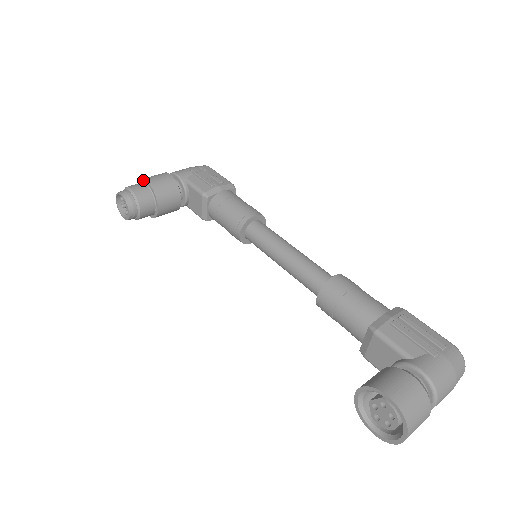
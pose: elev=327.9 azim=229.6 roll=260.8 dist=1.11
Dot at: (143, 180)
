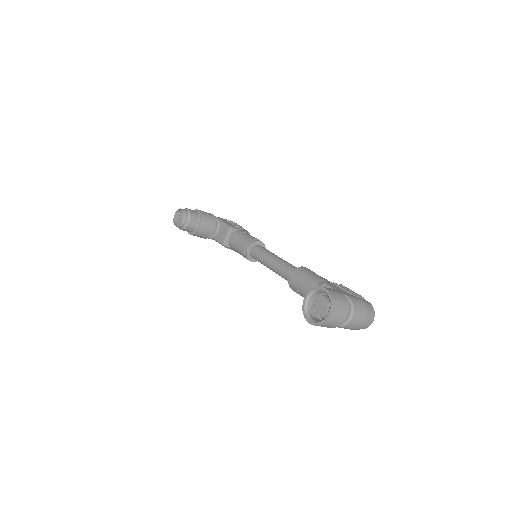
Dot at: (196, 210)
